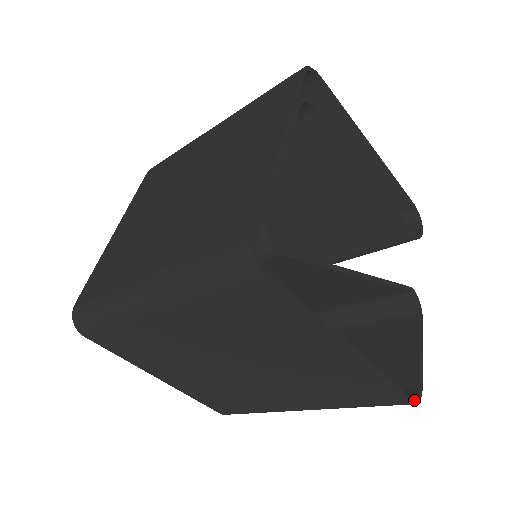
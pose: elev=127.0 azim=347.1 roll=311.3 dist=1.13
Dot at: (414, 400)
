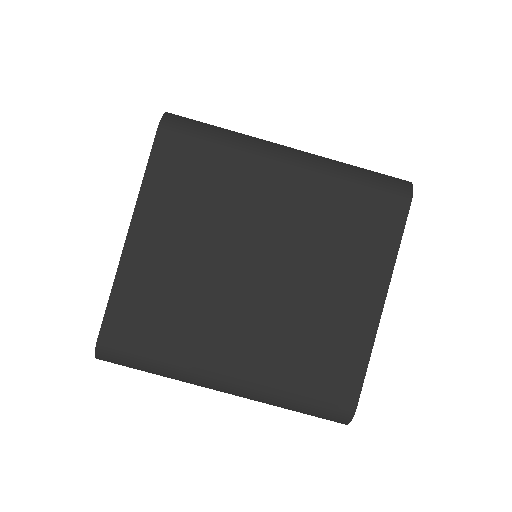
Dot at: (353, 413)
